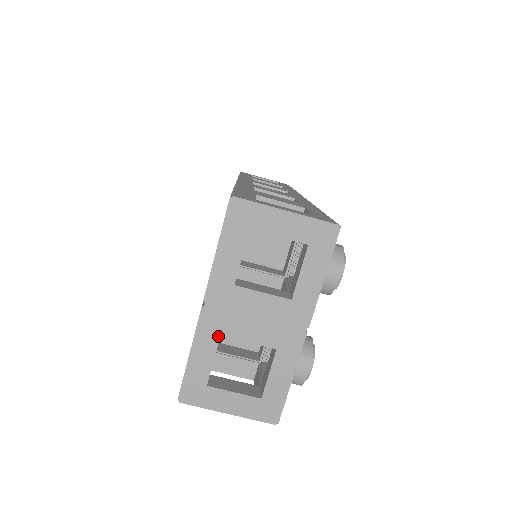
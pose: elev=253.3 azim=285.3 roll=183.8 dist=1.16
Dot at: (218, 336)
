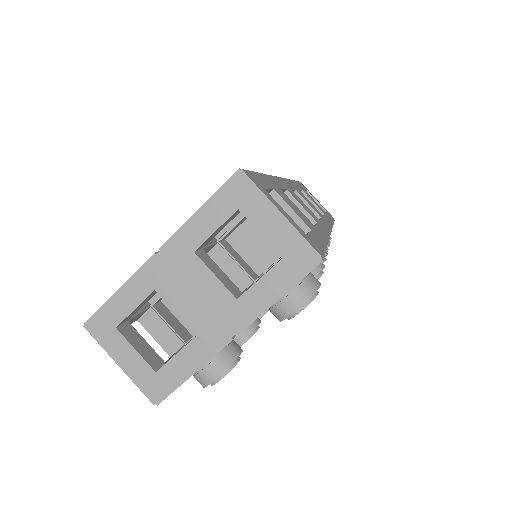
Dot at: (152, 289)
